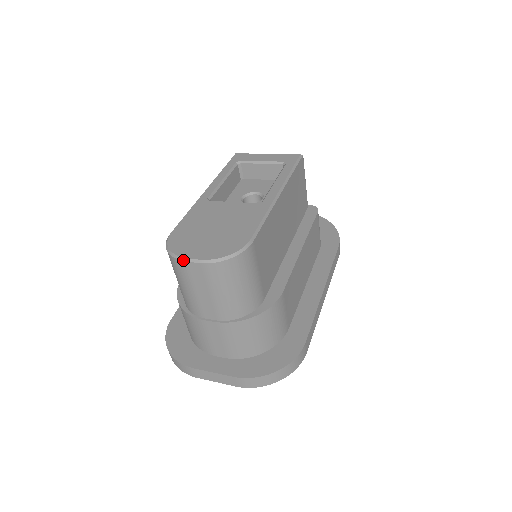
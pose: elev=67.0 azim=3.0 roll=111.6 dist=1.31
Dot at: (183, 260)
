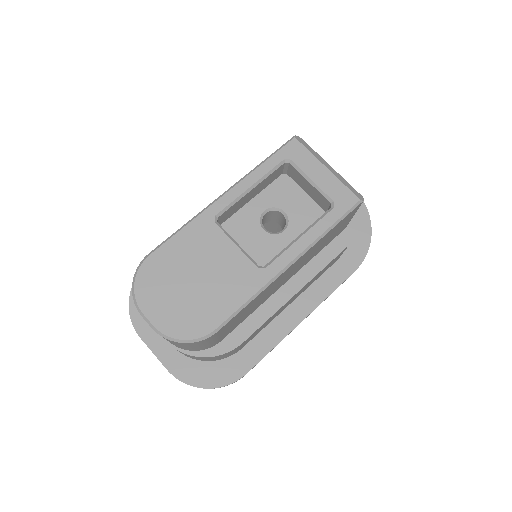
Dot at: (139, 312)
